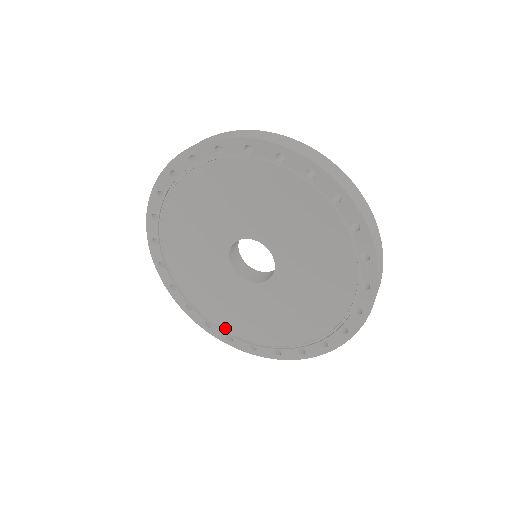
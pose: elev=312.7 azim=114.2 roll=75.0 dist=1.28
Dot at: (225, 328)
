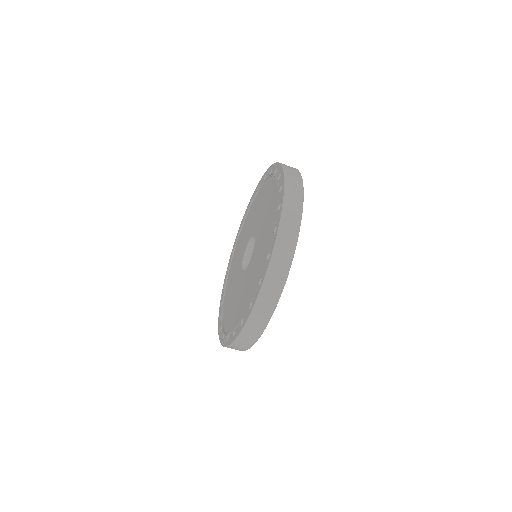
Dot at: (225, 327)
